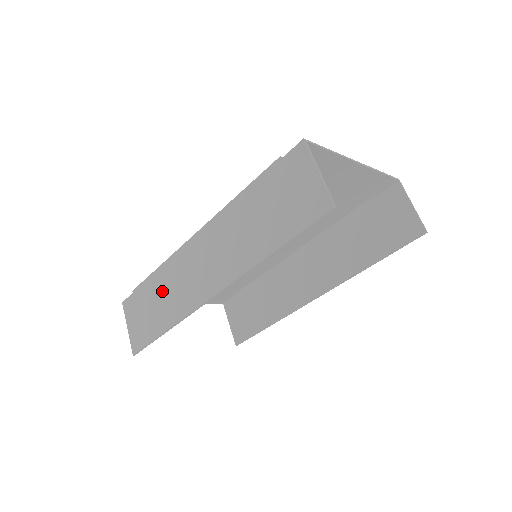
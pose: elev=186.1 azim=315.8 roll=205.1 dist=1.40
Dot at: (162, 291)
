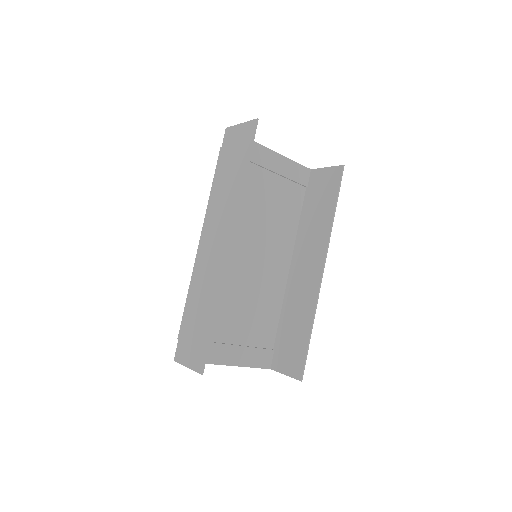
Dot at: (198, 299)
